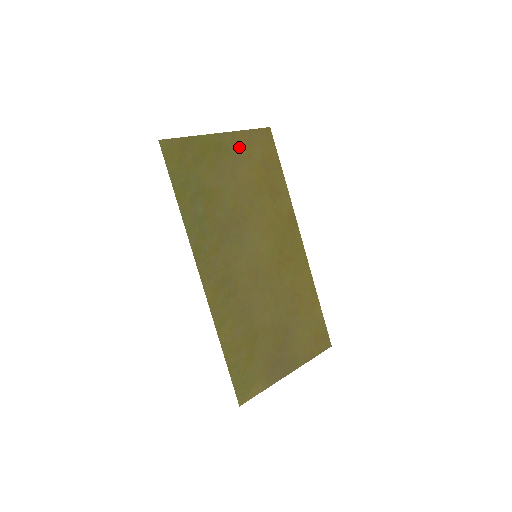
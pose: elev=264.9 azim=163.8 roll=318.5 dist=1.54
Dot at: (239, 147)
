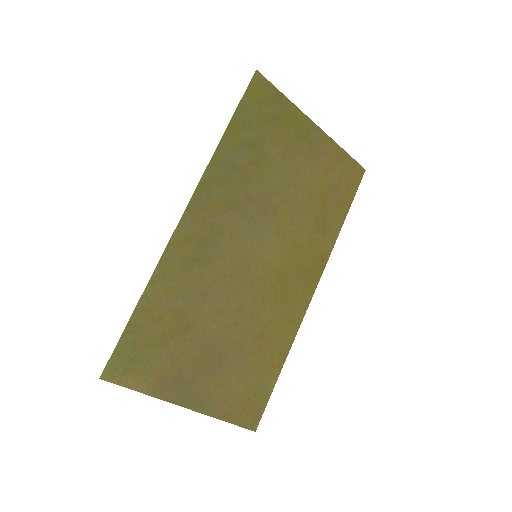
Dot at: (323, 153)
